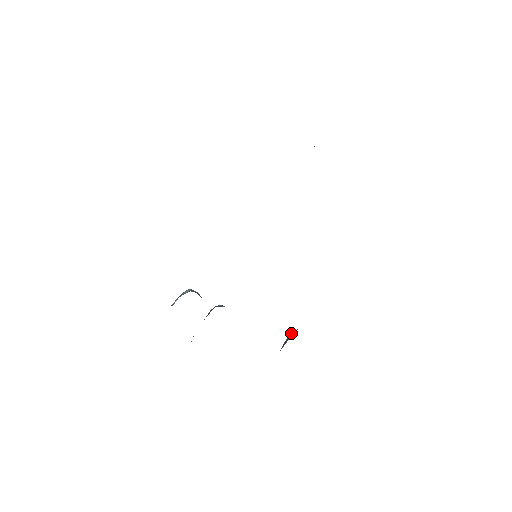
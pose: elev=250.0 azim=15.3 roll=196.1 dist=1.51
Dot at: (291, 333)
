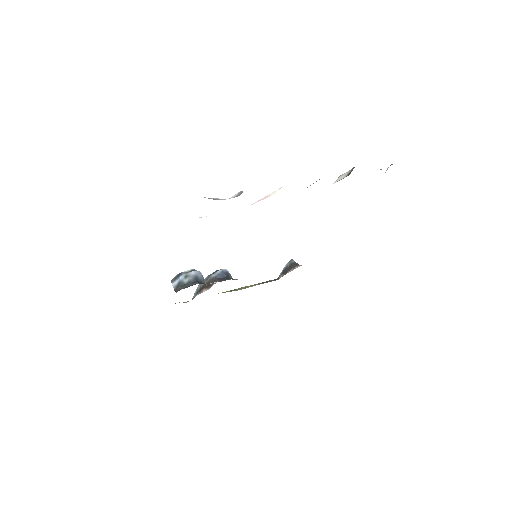
Dot at: (292, 259)
